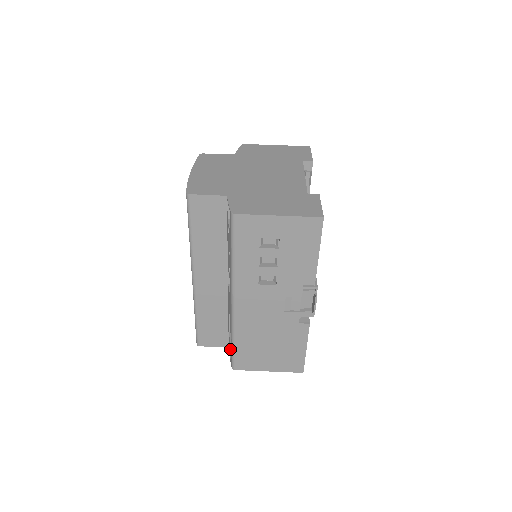
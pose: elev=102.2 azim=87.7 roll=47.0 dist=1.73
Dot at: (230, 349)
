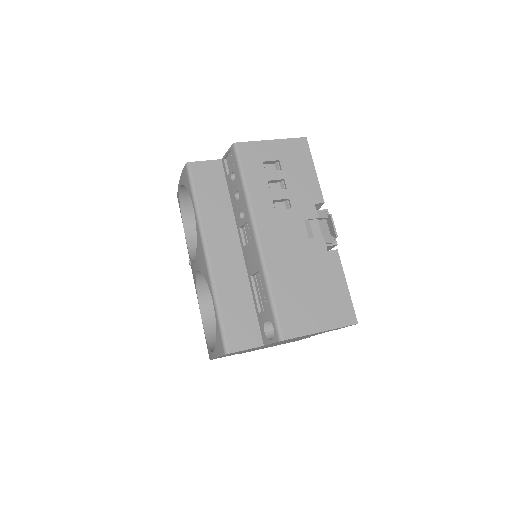
Dot at: (269, 320)
